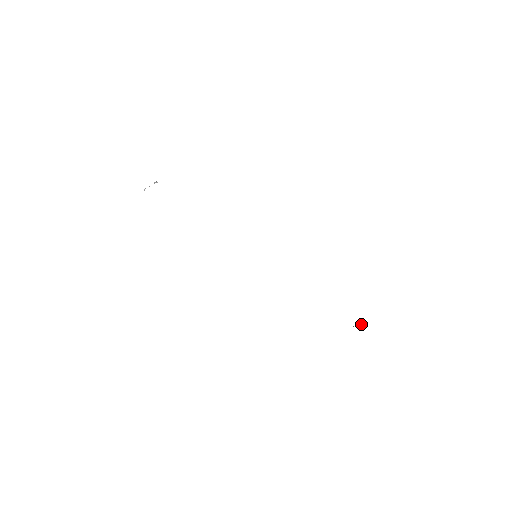
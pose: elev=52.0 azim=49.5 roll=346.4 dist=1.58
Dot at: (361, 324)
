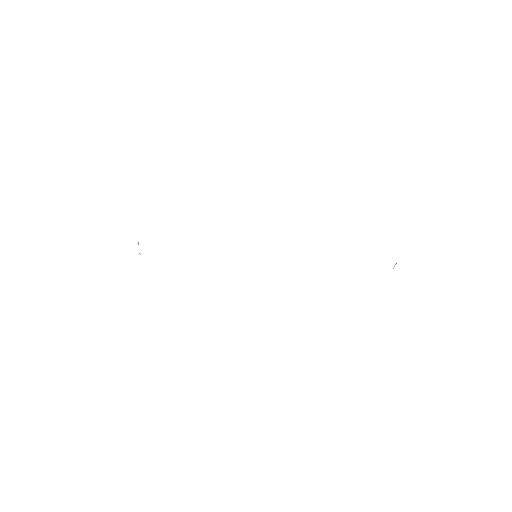
Dot at: occluded
